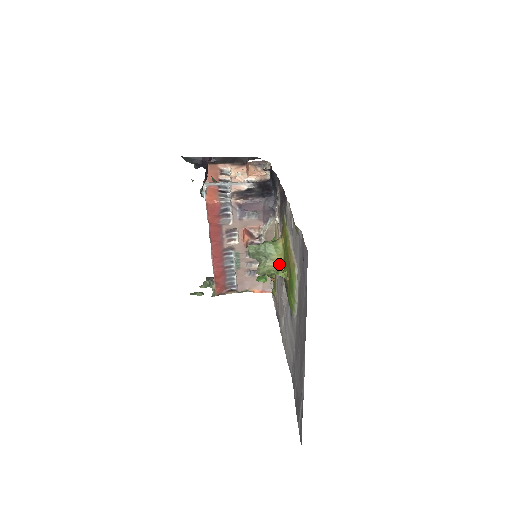
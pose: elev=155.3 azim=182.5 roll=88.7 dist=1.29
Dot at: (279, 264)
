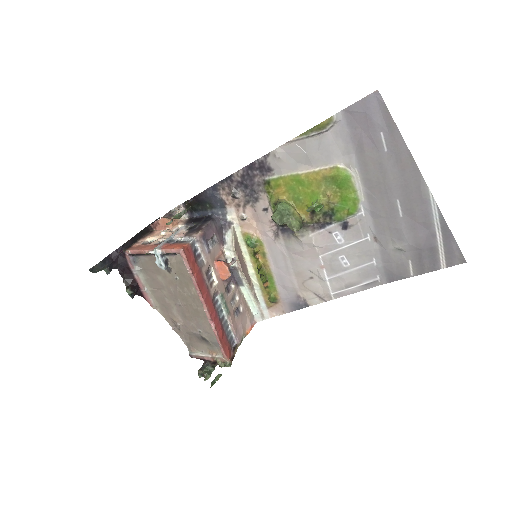
Dot at: (298, 214)
